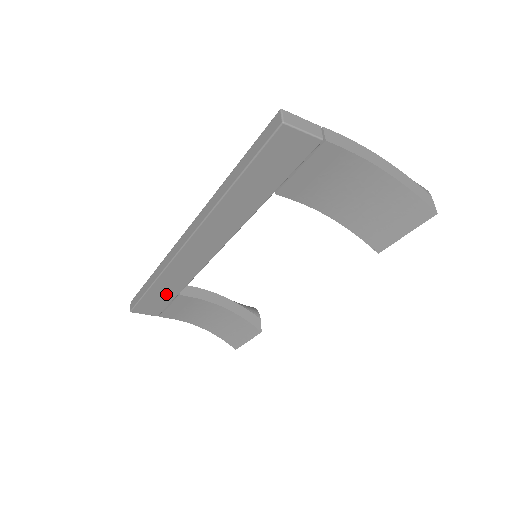
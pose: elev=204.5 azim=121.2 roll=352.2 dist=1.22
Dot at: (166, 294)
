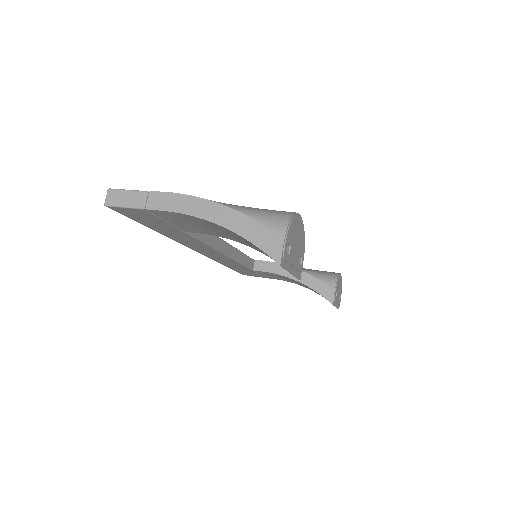
Dot at: (244, 269)
